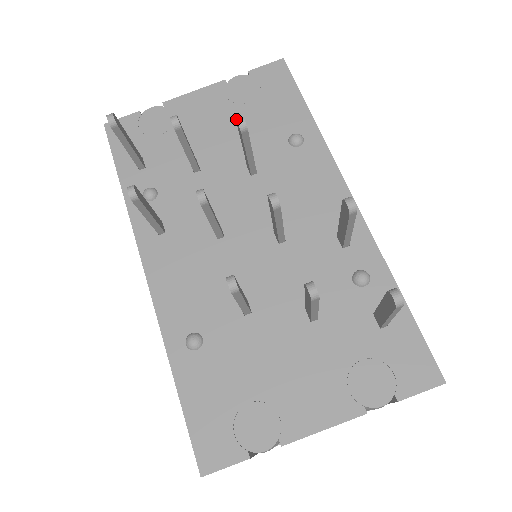
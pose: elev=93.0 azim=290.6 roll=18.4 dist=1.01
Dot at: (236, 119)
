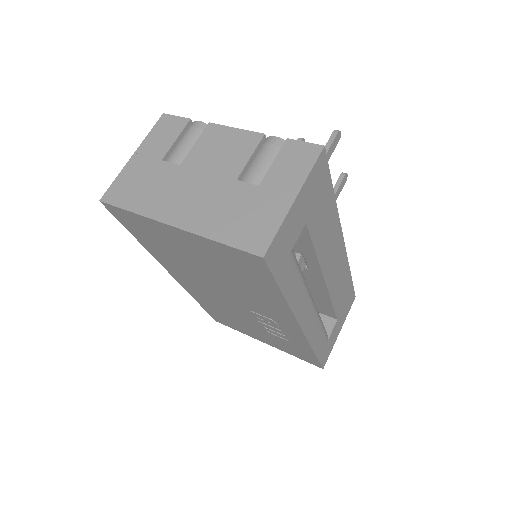
Dot at: occluded
